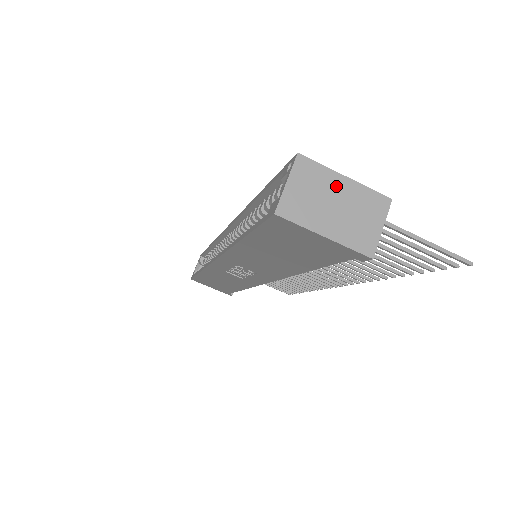
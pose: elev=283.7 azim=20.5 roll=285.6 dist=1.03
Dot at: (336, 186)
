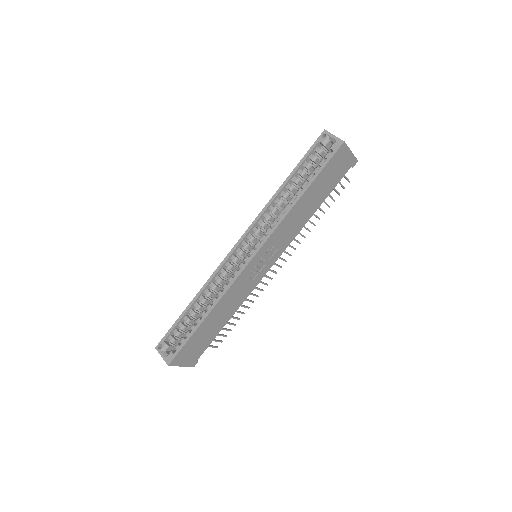
Dot at: occluded
